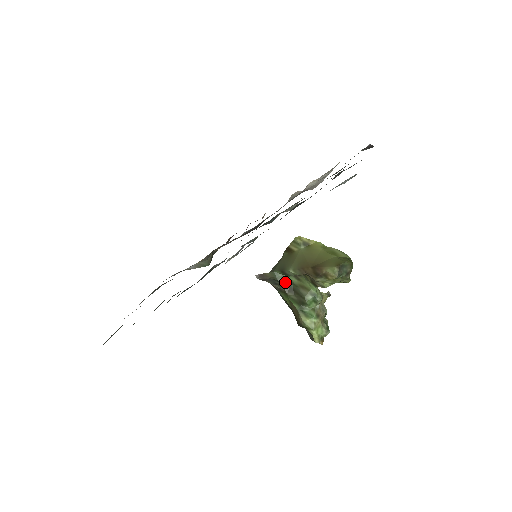
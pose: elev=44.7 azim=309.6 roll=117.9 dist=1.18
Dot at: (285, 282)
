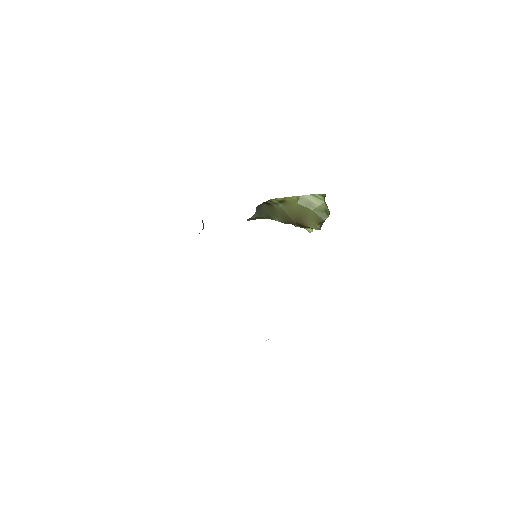
Dot at: occluded
